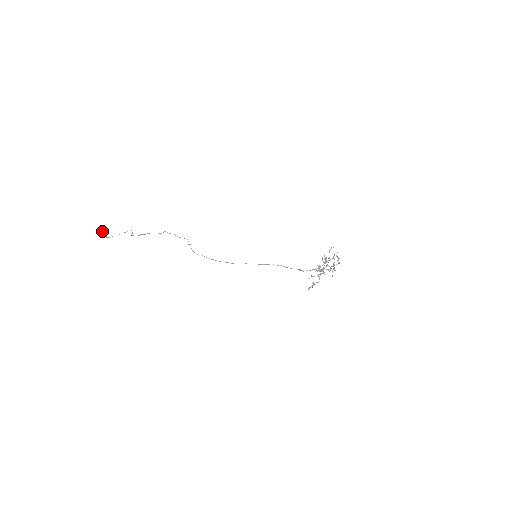
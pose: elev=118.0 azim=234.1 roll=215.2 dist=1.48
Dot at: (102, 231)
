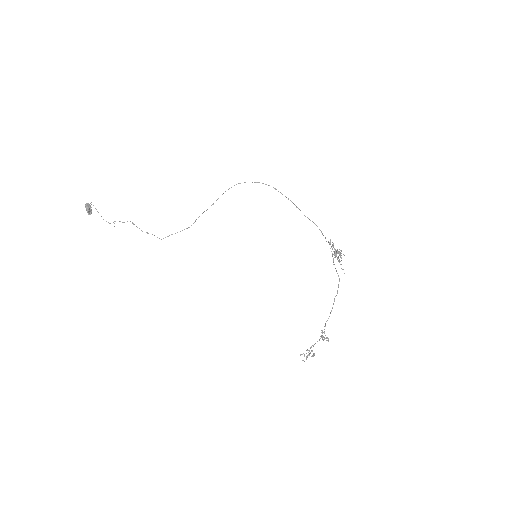
Dot at: (89, 207)
